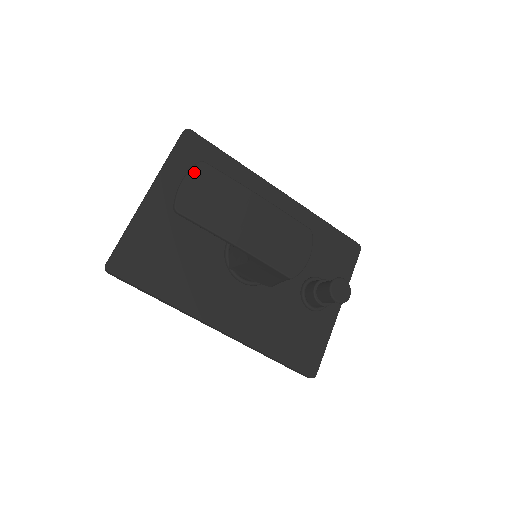
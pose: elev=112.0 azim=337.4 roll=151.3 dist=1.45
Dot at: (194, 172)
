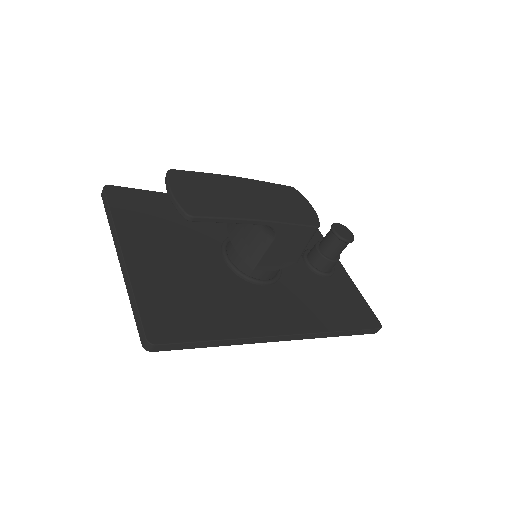
Dot at: (172, 180)
